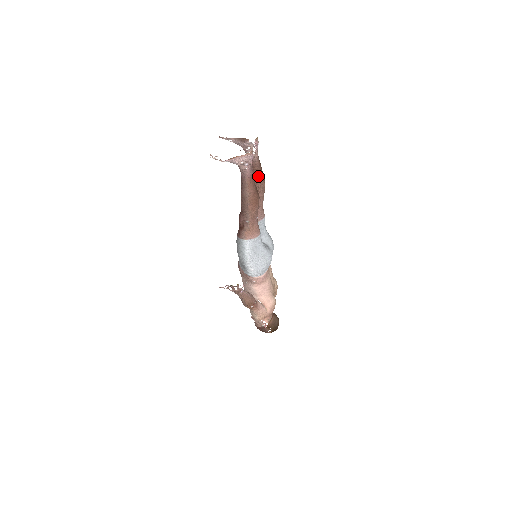
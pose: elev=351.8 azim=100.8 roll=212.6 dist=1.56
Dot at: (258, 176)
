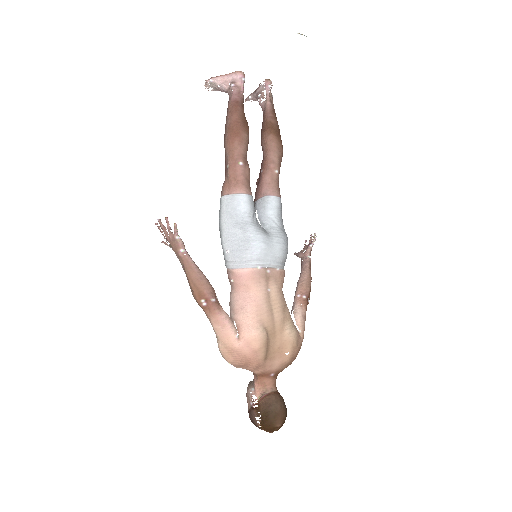
Dot at: (266, 128)
